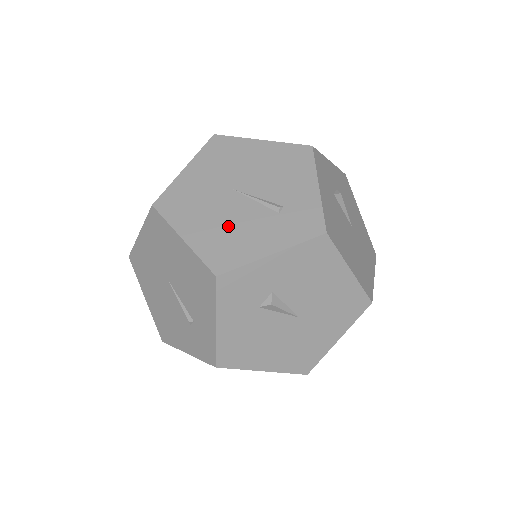
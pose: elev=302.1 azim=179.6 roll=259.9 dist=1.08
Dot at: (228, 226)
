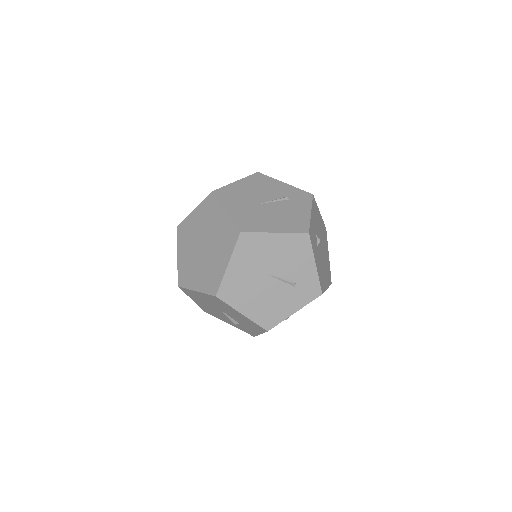
Dot at: (282, 216)
